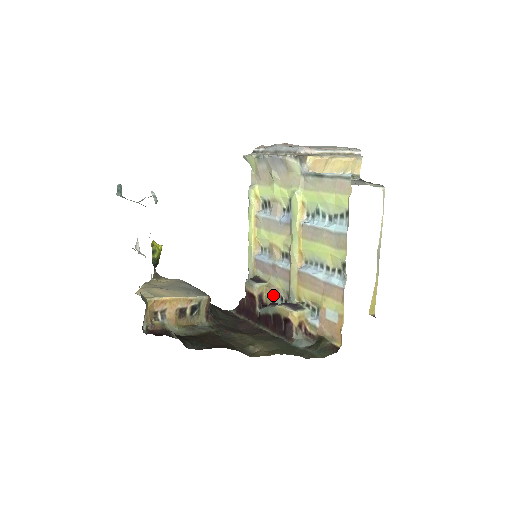
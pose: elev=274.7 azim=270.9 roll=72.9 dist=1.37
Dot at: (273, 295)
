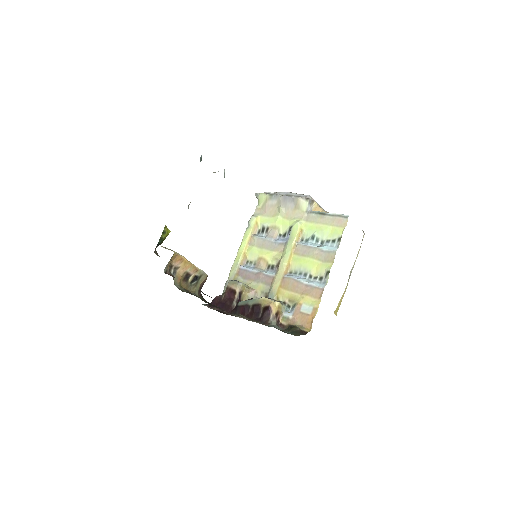
Dot at: (250, 296)
